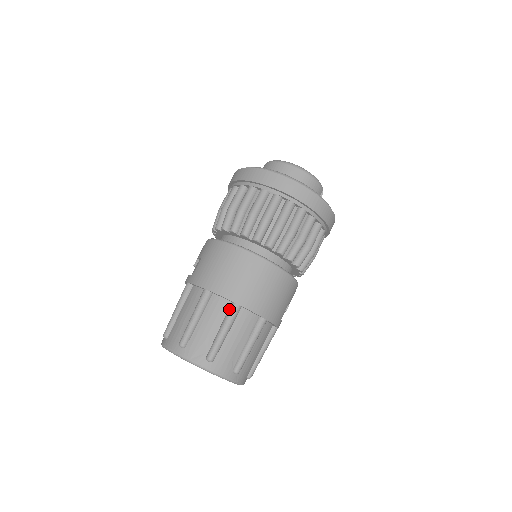
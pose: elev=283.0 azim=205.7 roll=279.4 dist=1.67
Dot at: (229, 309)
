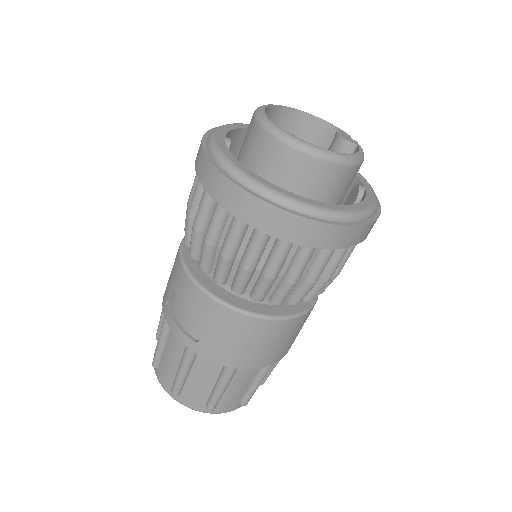
Dot at: (263, 369)
